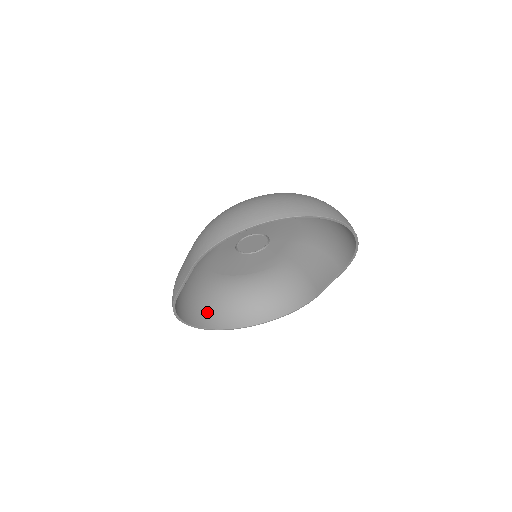
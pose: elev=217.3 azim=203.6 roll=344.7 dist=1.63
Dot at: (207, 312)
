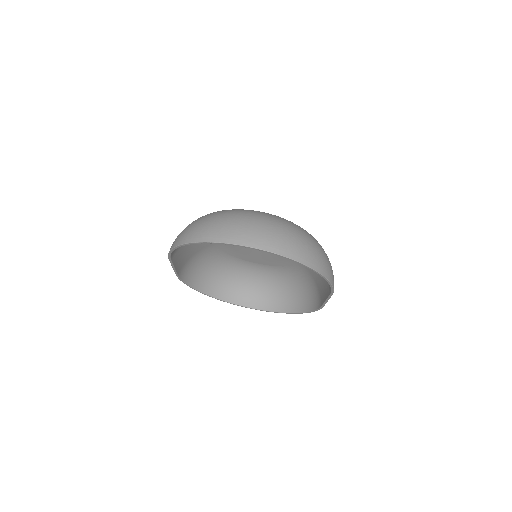
Dot at: (232, 288)
